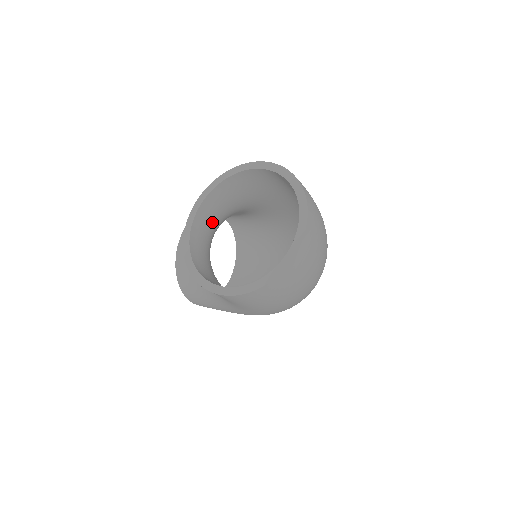
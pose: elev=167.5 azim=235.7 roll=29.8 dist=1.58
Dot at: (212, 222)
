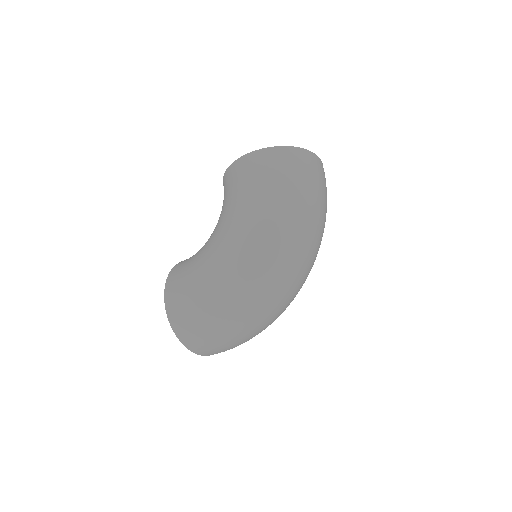
Dot at: occluded
